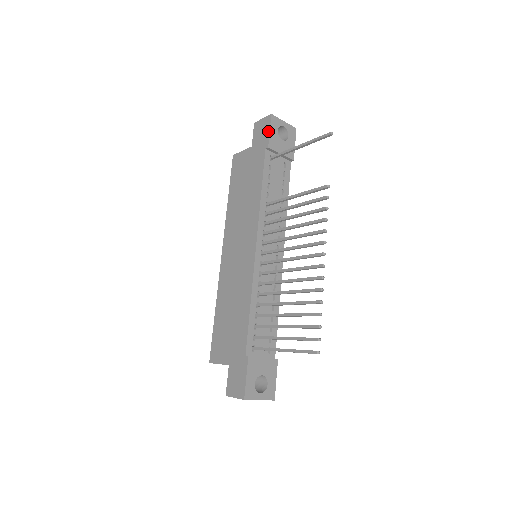
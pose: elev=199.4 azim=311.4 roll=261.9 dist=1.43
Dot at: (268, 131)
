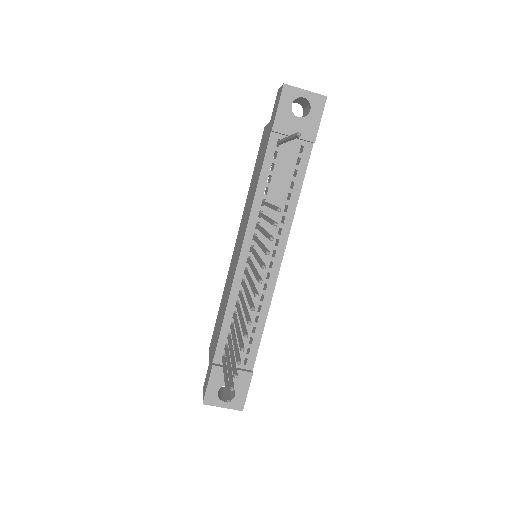
Dot at: (277, 107)
